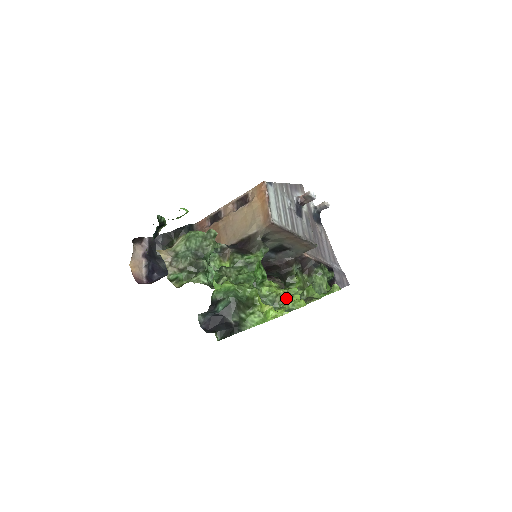
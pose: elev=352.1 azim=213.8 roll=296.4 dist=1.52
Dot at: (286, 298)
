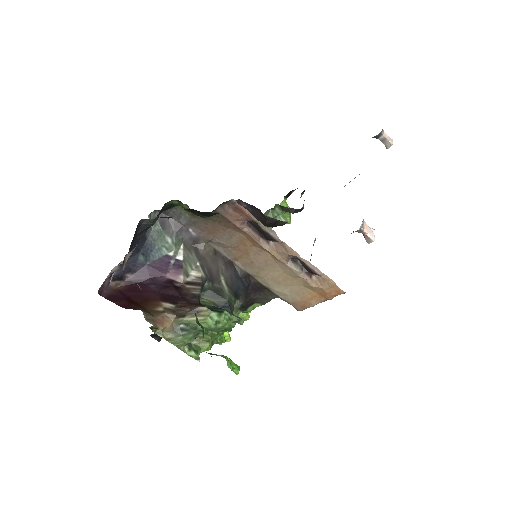
Dot at: occluded
